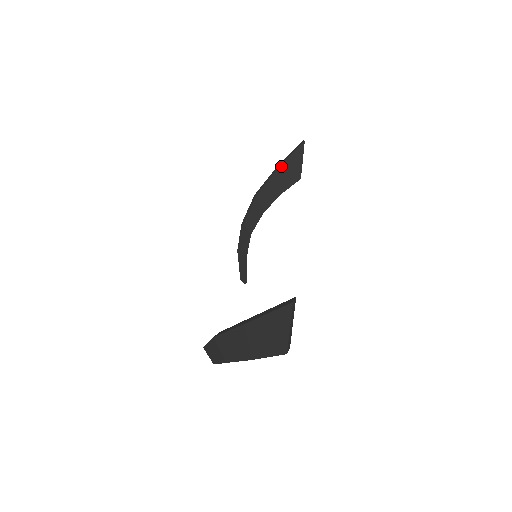
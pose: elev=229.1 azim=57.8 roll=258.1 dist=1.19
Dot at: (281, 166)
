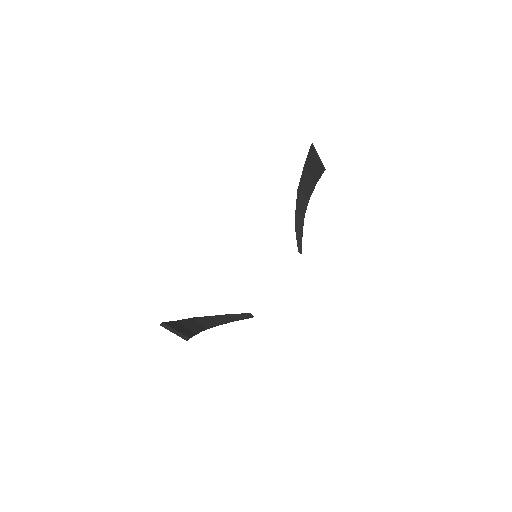
Dot at: (305, 166)
